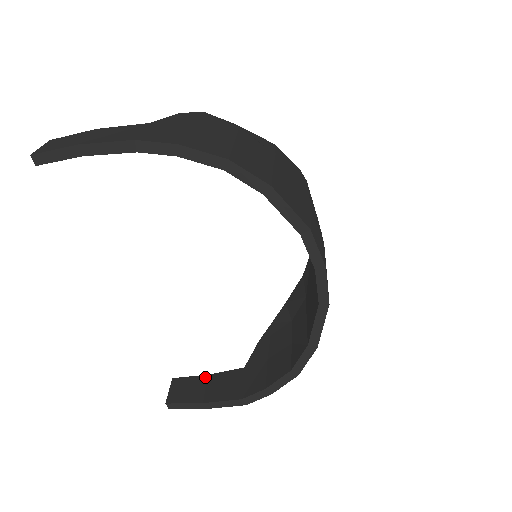
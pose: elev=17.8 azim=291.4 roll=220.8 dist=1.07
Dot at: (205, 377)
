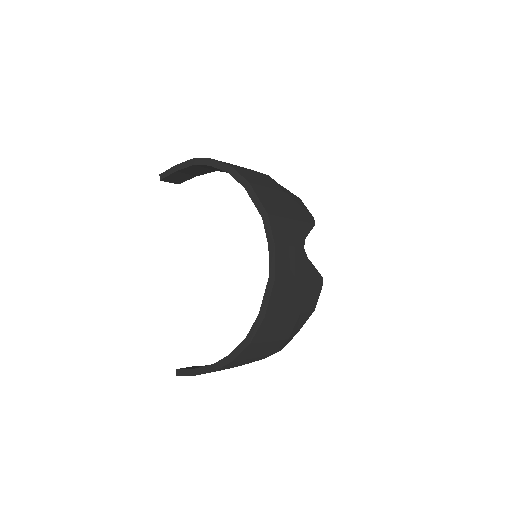
Dot at: occluded
